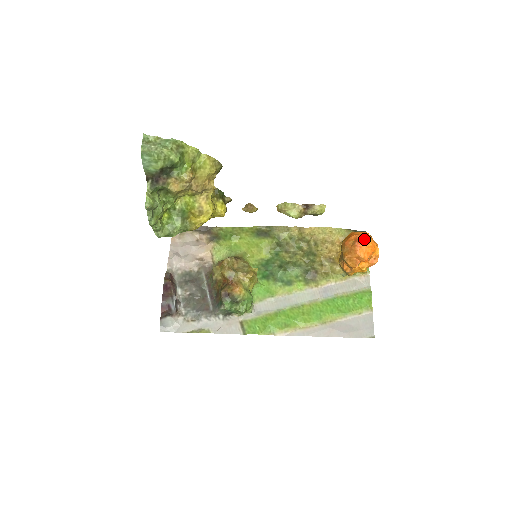
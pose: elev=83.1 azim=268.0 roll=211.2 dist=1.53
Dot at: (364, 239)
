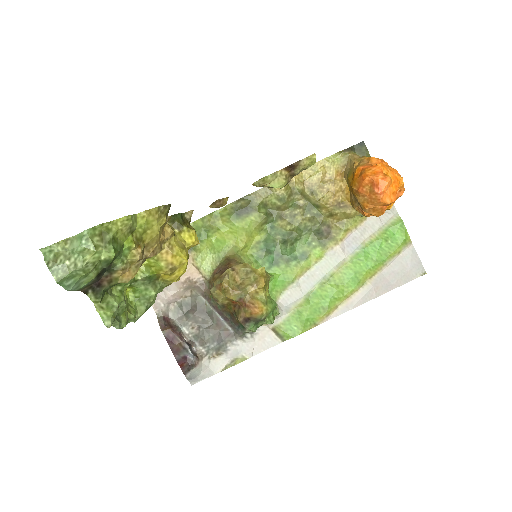
Dot at: (384, 180)
